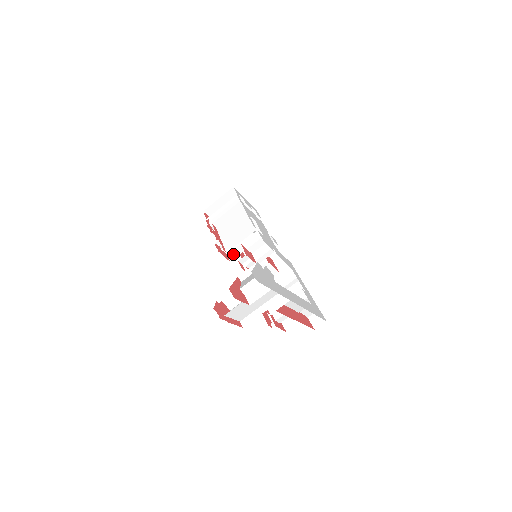
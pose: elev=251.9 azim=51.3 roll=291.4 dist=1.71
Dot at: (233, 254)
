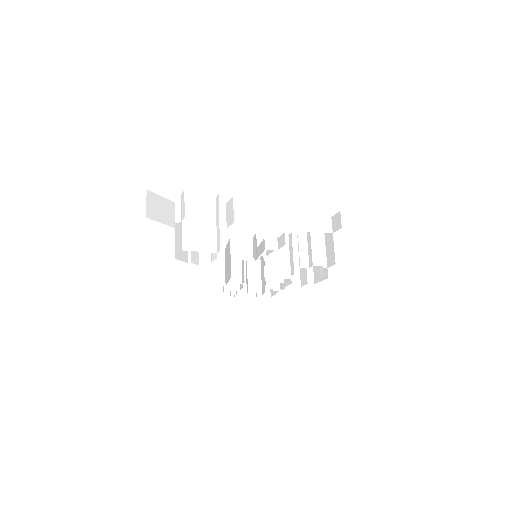
Dot at: (243, 277)
